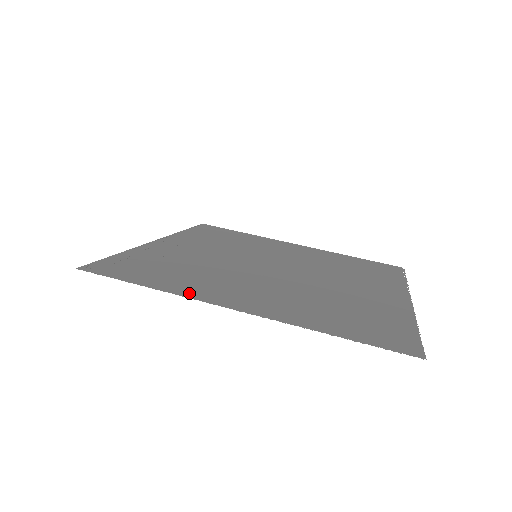
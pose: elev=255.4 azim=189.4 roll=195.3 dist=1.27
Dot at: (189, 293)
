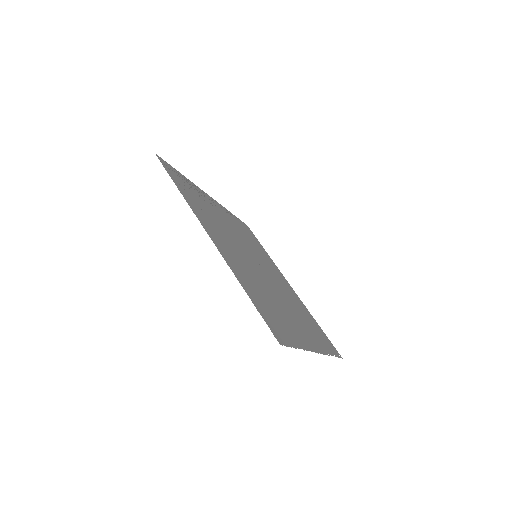
Dot at: (196, 212)
